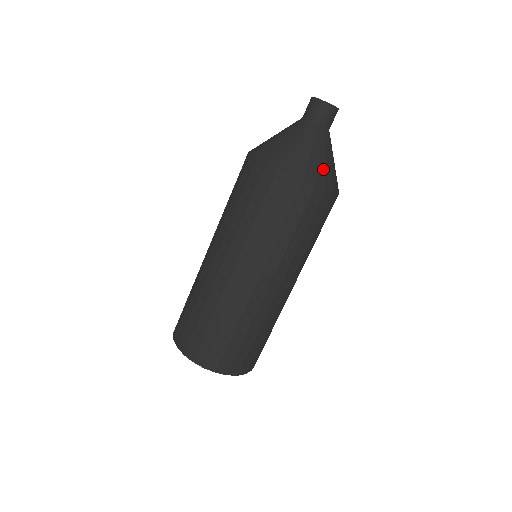
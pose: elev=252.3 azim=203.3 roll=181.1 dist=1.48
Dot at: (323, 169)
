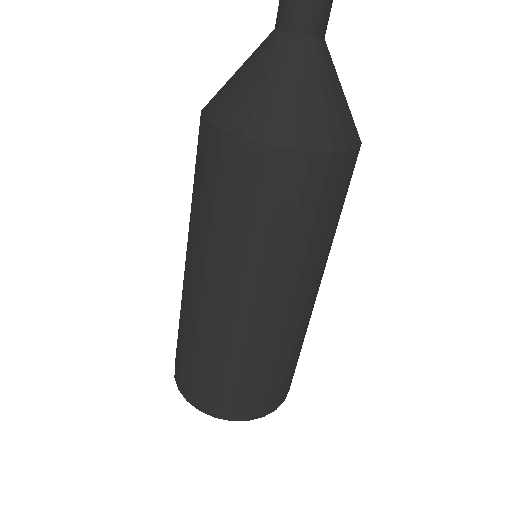
Dot at: occluded
